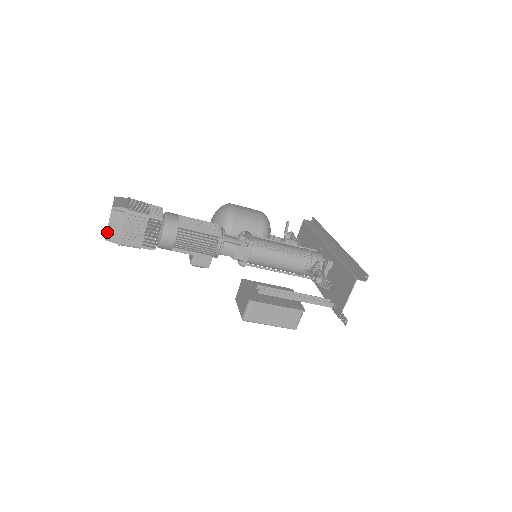
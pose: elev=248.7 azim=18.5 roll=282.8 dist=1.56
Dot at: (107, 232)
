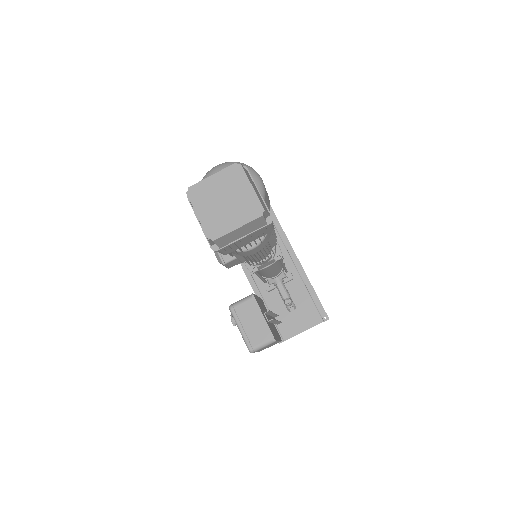
Dot at: (225, 235)
